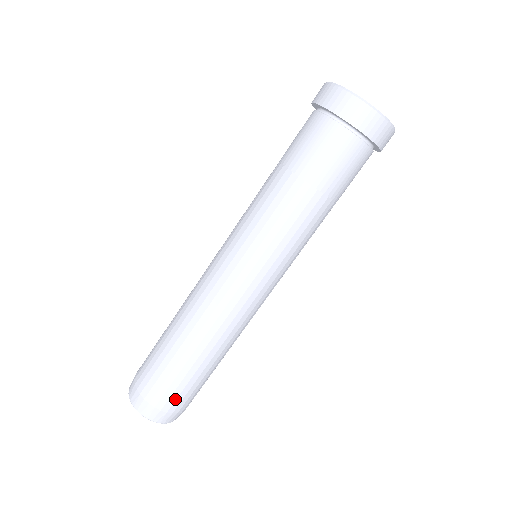
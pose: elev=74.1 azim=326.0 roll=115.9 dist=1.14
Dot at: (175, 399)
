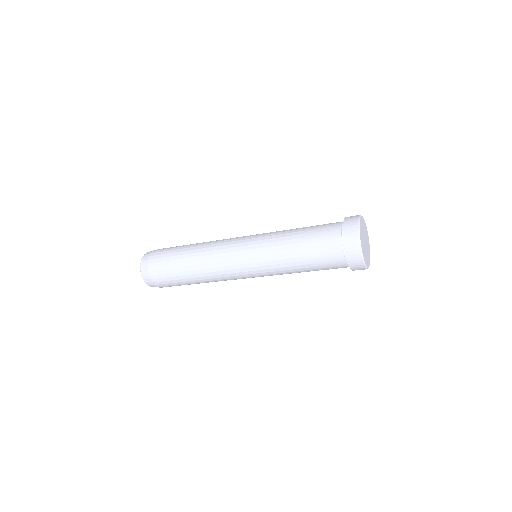
Dot at: occluded
